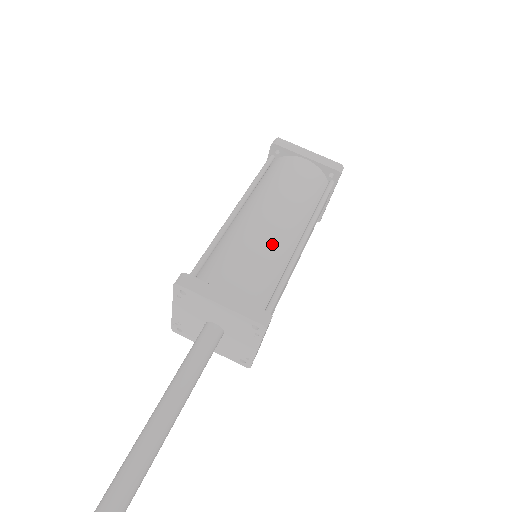
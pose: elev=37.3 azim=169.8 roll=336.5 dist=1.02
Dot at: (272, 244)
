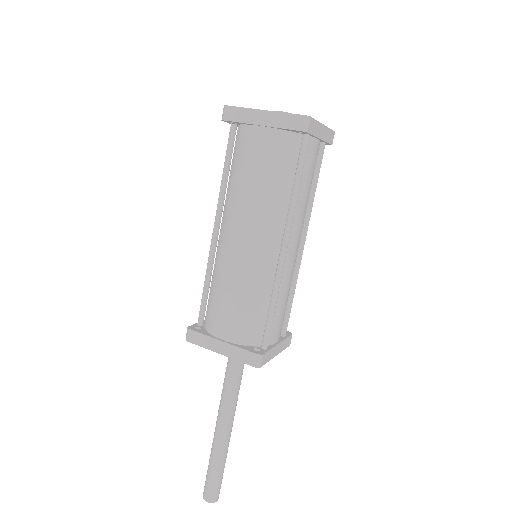
Dot at: (249, 272)
